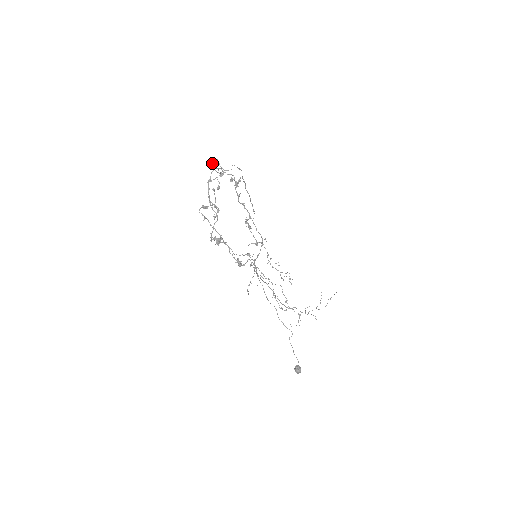
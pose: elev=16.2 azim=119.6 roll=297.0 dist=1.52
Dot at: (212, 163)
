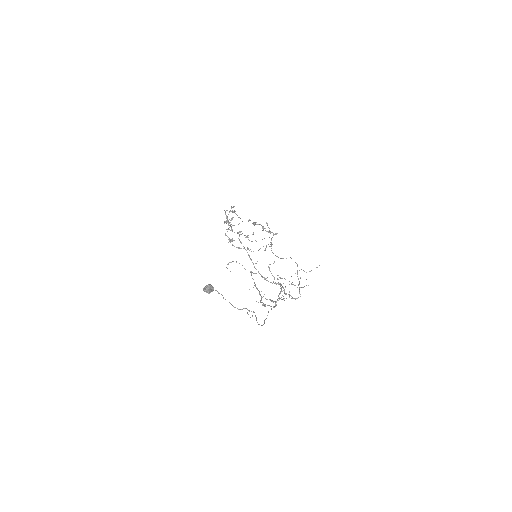
Dot at: occluded
